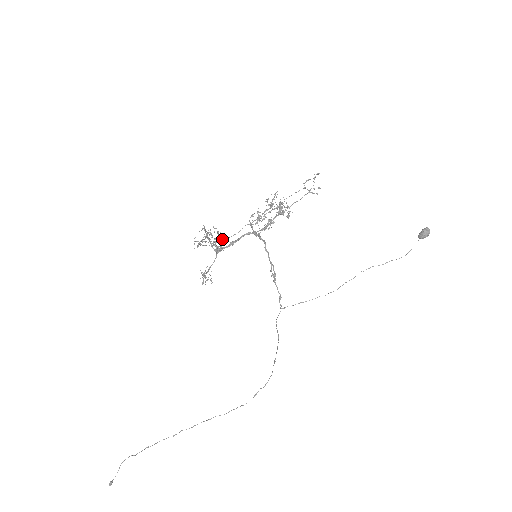
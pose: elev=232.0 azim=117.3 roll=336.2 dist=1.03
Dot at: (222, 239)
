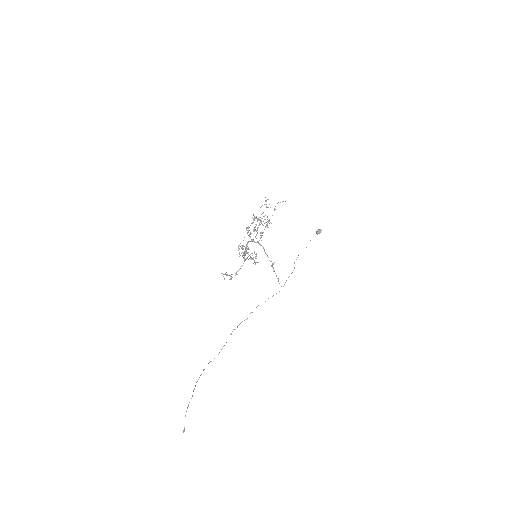
Dot at: occluded
